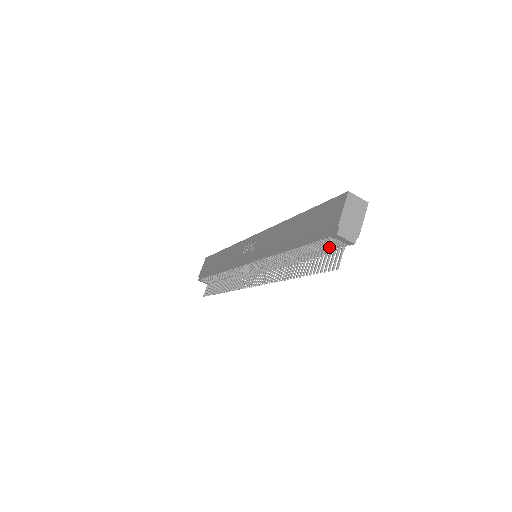
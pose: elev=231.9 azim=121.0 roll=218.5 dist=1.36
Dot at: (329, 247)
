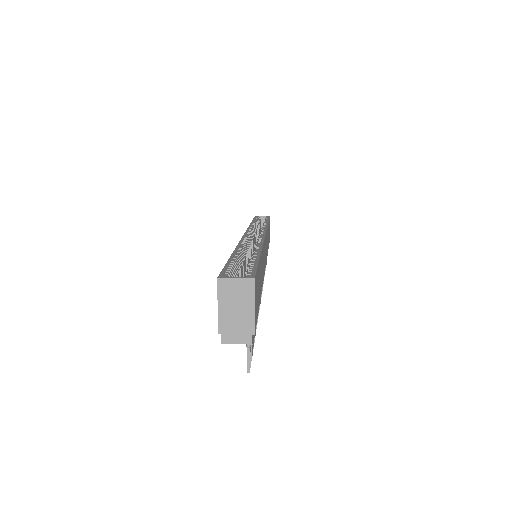
Dot at: occluded
